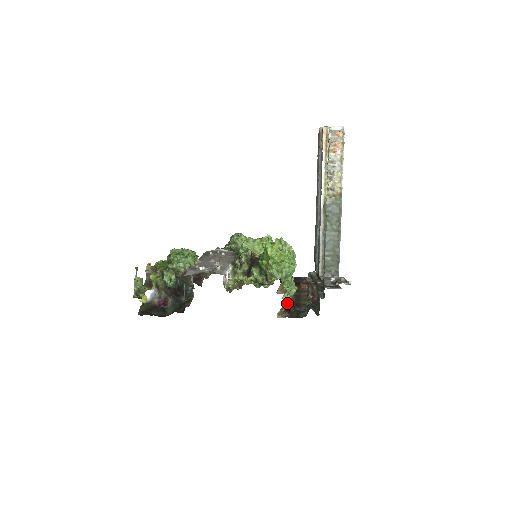
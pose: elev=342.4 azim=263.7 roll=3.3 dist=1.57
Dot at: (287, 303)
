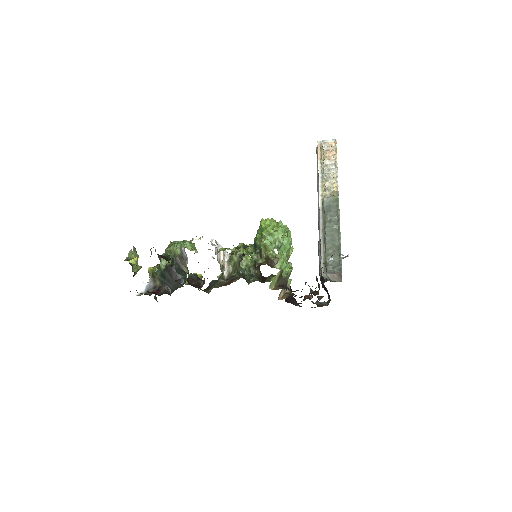
Dot at: (283, 282)
